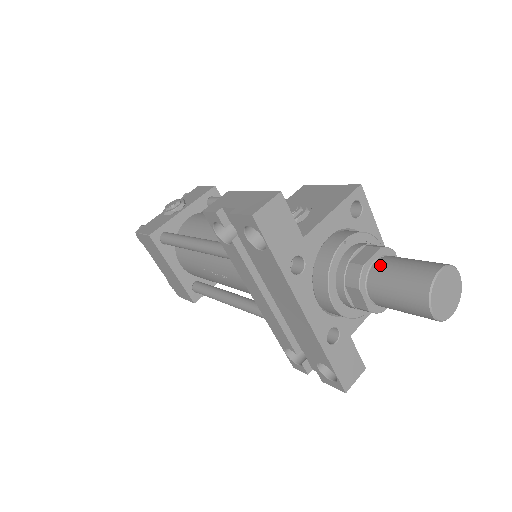
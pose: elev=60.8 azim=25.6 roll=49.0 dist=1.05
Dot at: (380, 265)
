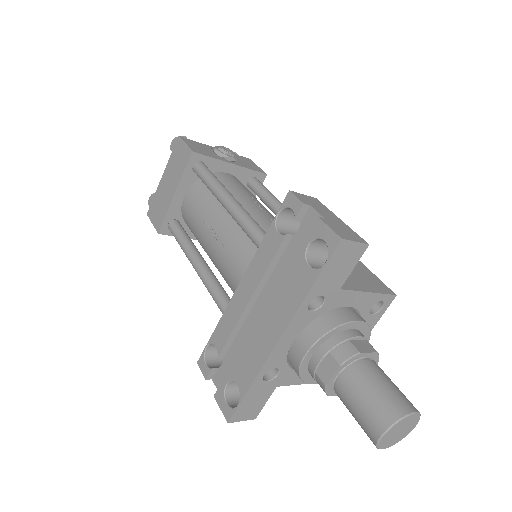
Dot at: (370, 364)
